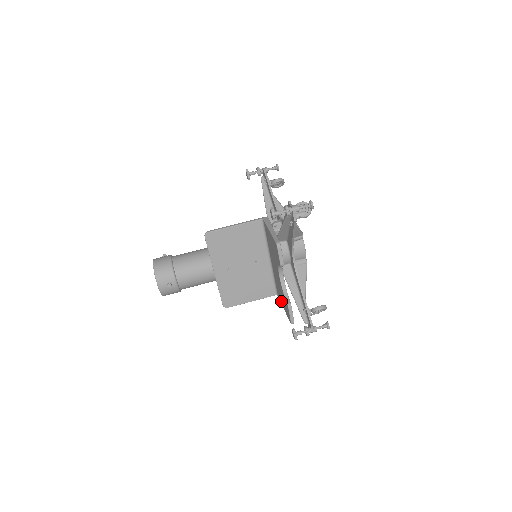
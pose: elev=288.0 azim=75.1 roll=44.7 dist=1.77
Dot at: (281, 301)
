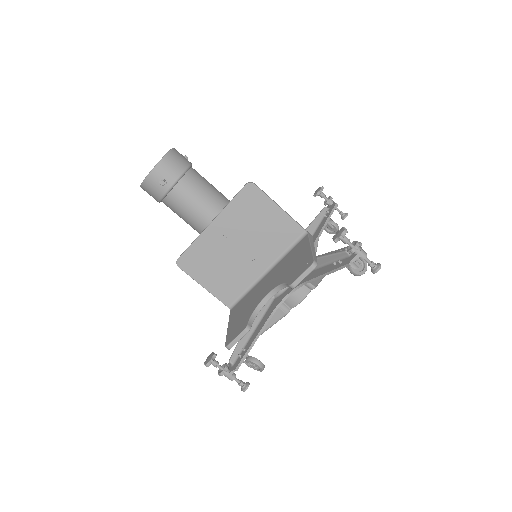
Dot at: (232, 317)
